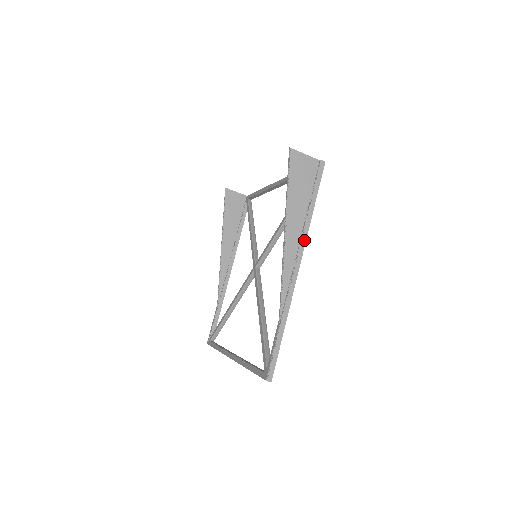
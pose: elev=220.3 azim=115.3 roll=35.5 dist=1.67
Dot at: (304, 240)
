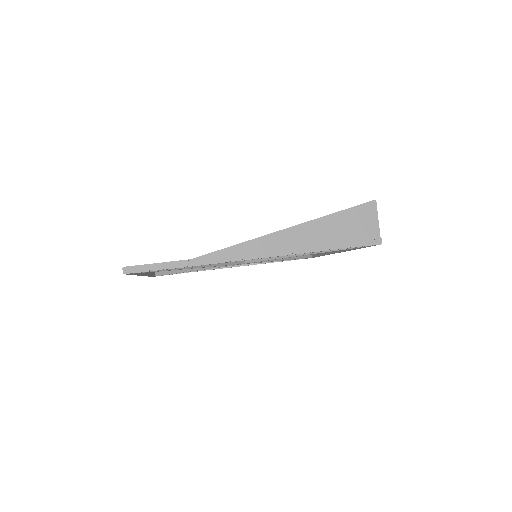
Dot at: (290, 252)
